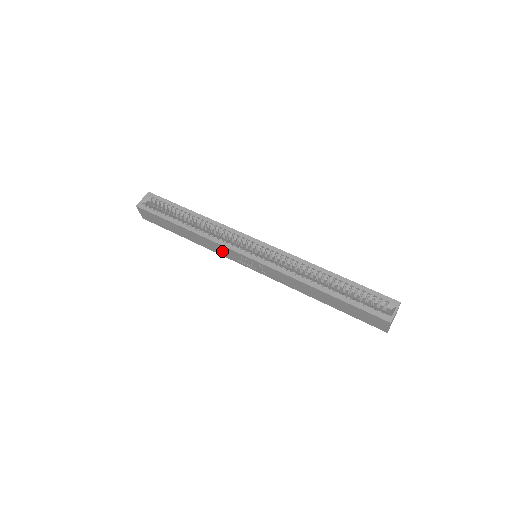
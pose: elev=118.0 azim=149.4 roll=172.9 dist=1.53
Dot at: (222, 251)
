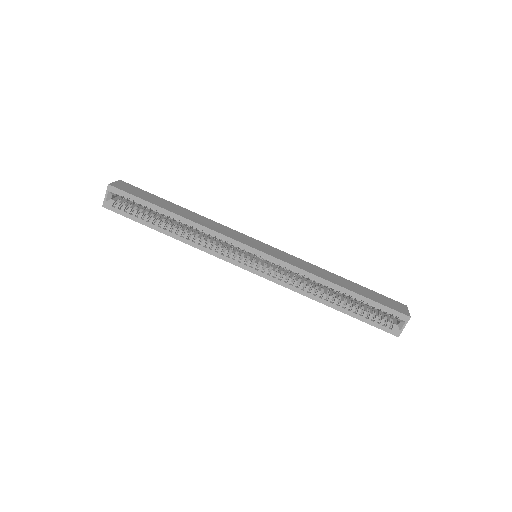
Dot at: occluded
